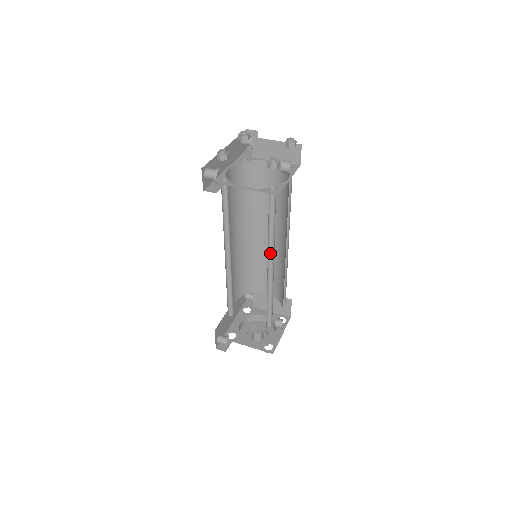
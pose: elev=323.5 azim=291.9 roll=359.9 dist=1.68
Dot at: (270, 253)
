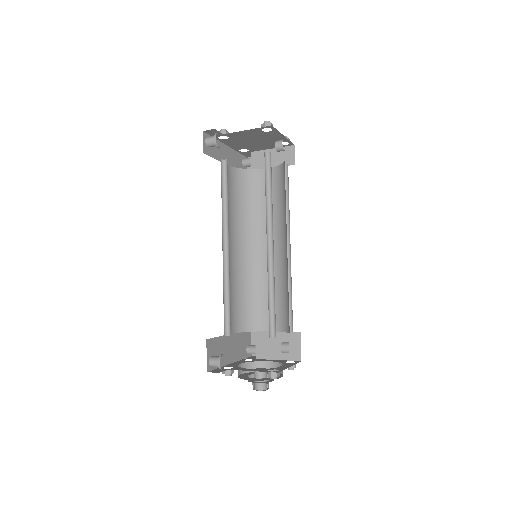
Dot at: (269, 228)
